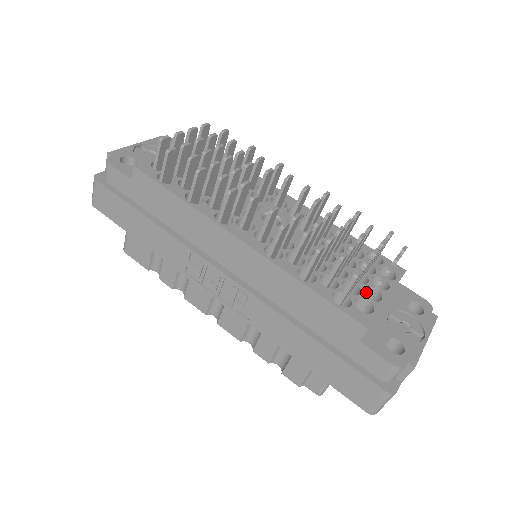
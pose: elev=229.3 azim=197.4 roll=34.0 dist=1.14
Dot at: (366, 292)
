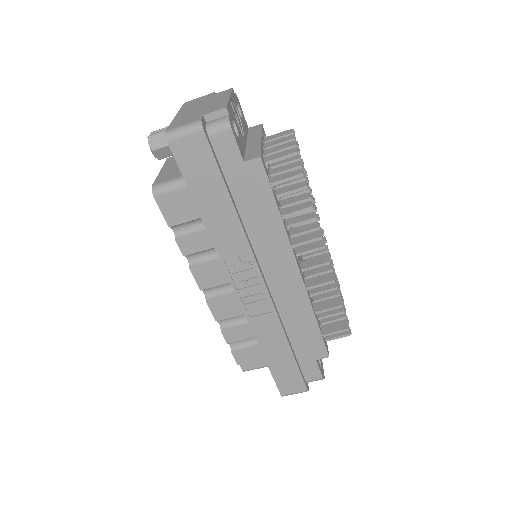
Dot at: occluded
